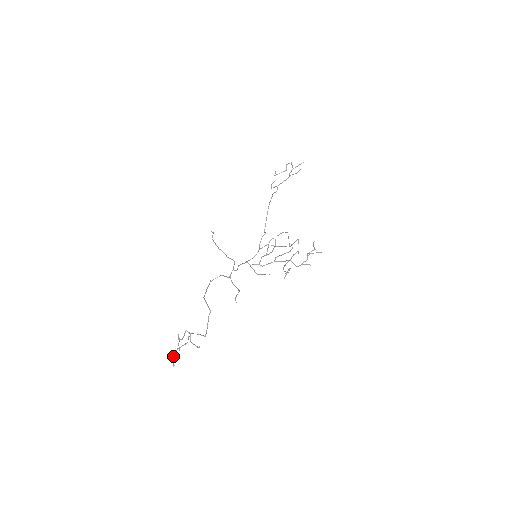
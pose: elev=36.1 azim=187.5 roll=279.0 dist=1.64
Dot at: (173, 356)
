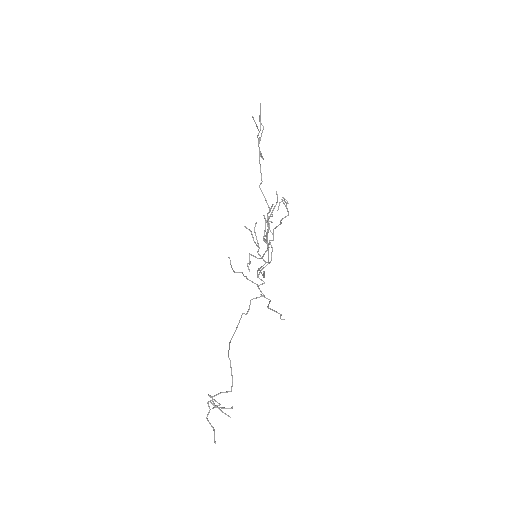
Dot at: occluded
